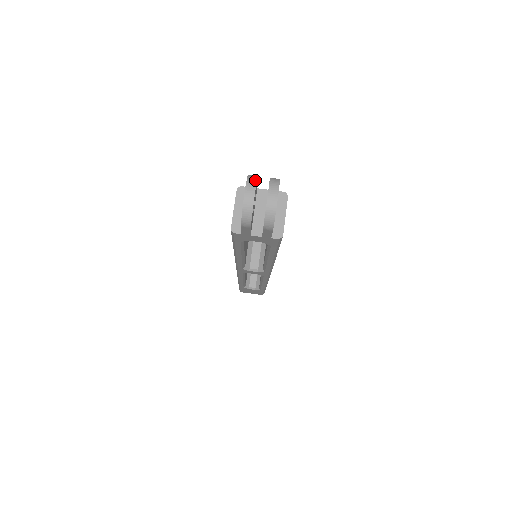
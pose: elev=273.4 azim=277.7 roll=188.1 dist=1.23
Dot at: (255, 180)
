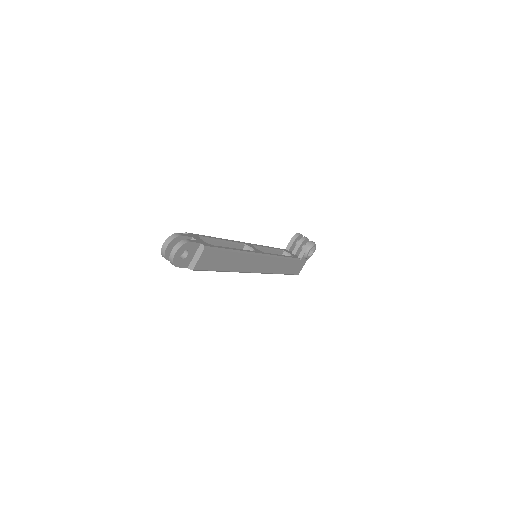
Dot at: (172, 239)
